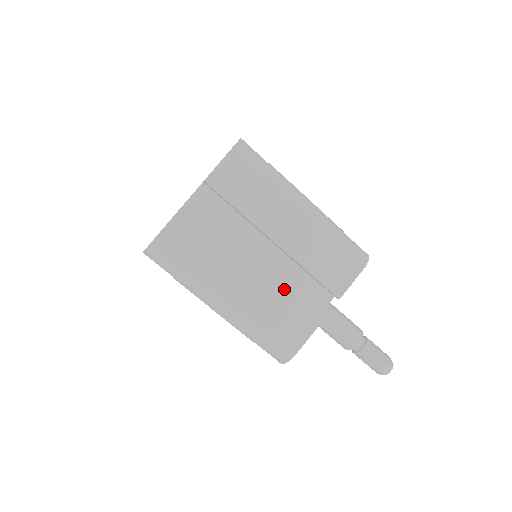
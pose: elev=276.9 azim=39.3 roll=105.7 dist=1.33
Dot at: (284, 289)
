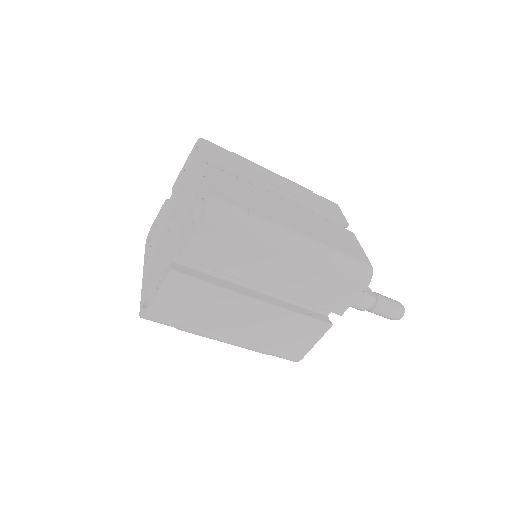
Dot at: (318, 221)
